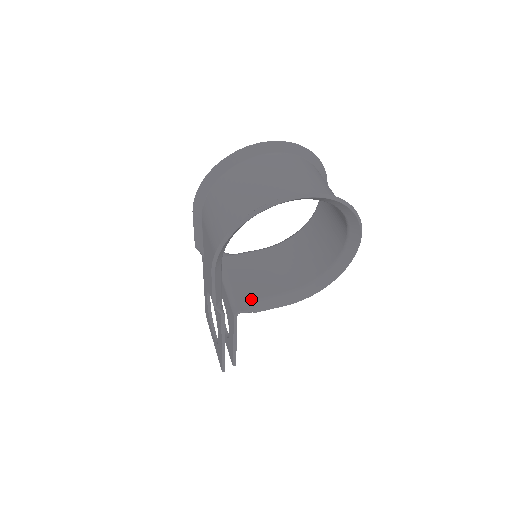
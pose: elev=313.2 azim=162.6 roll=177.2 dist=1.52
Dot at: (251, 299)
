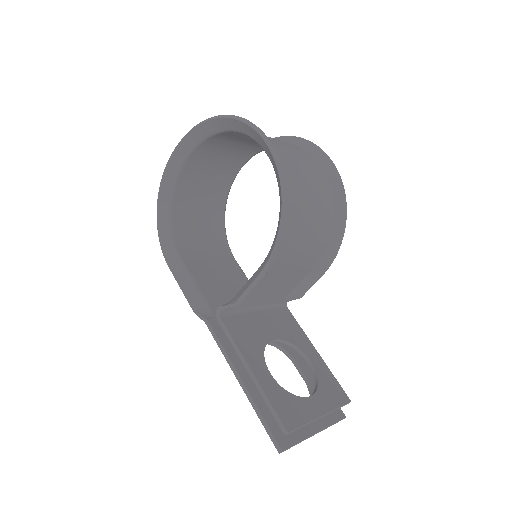
Dot at: occluded
